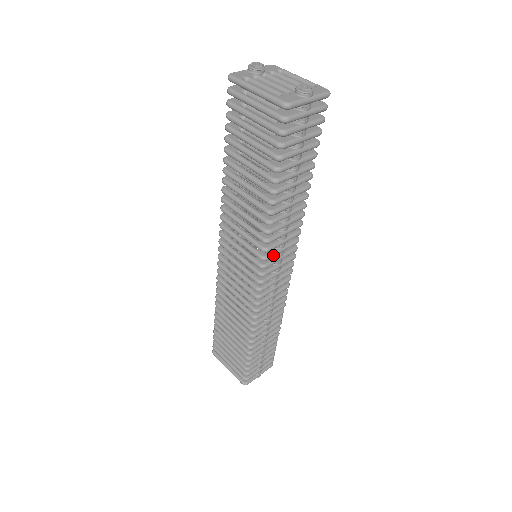
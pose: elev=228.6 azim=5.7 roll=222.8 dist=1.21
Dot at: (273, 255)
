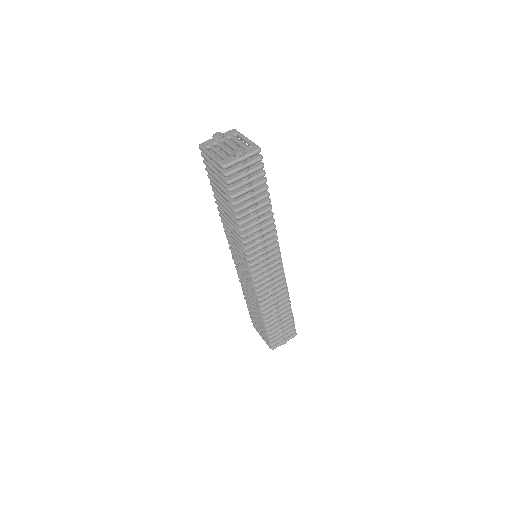
Dot at: (256, 257)
